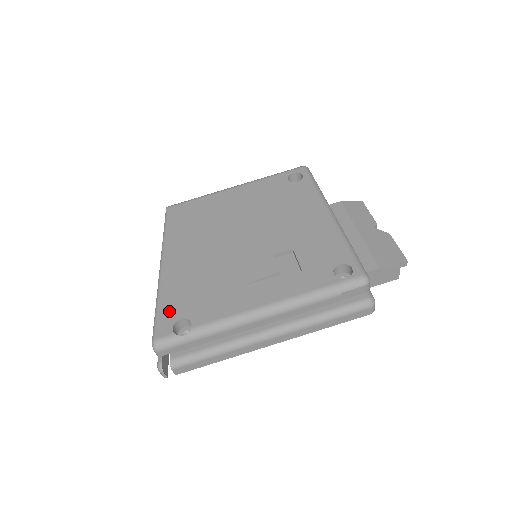
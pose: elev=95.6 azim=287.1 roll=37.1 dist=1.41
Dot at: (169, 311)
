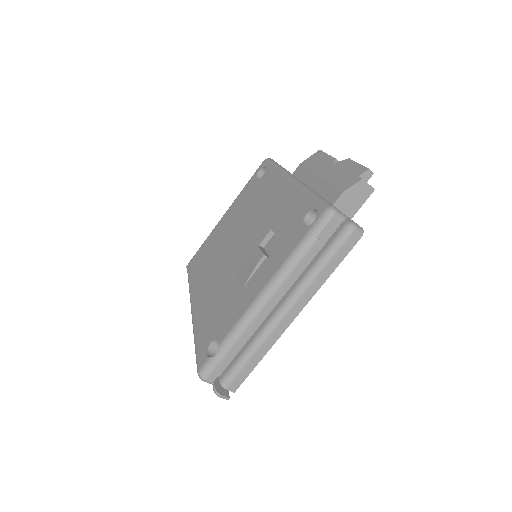
Dot at: (202, 343)
